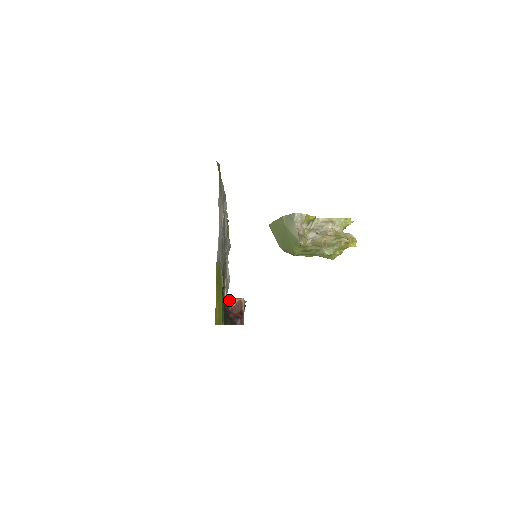
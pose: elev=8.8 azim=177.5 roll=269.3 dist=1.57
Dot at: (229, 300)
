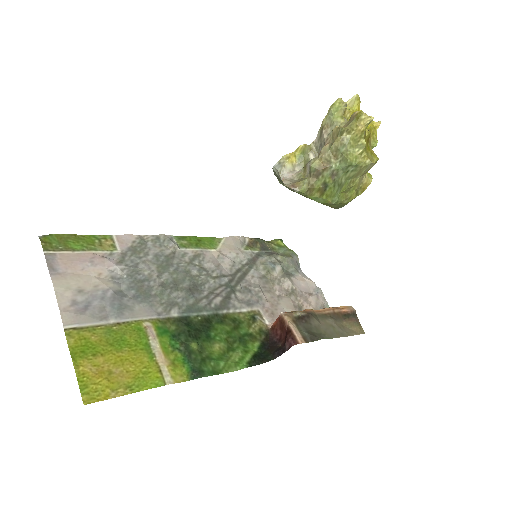
Dot at: (272, 327)
